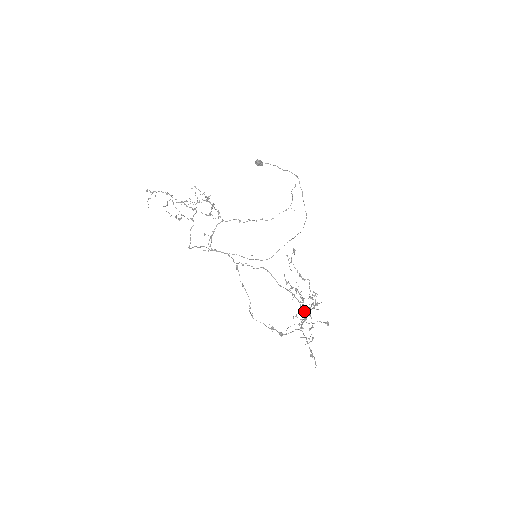
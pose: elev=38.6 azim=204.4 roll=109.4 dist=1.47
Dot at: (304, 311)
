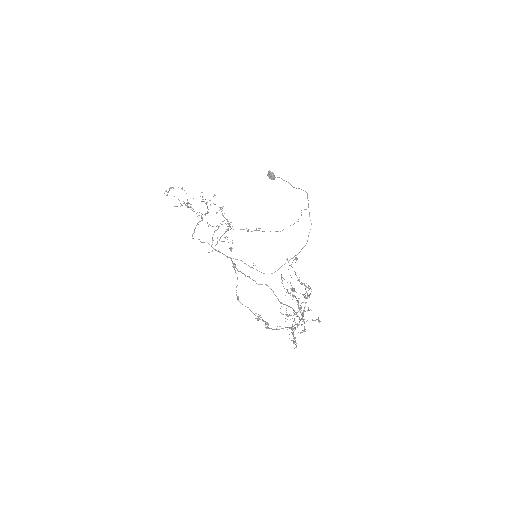
Dot at: (299, 318)
